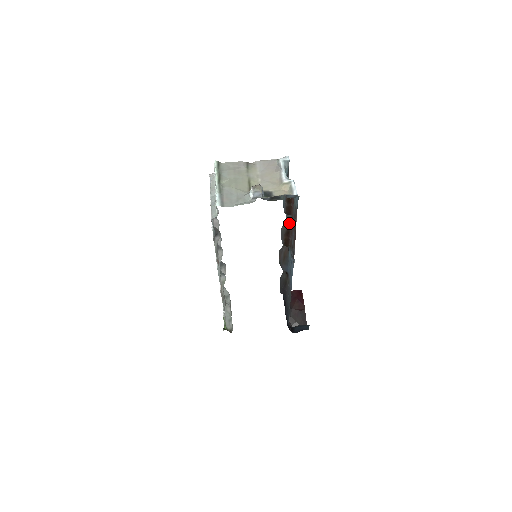
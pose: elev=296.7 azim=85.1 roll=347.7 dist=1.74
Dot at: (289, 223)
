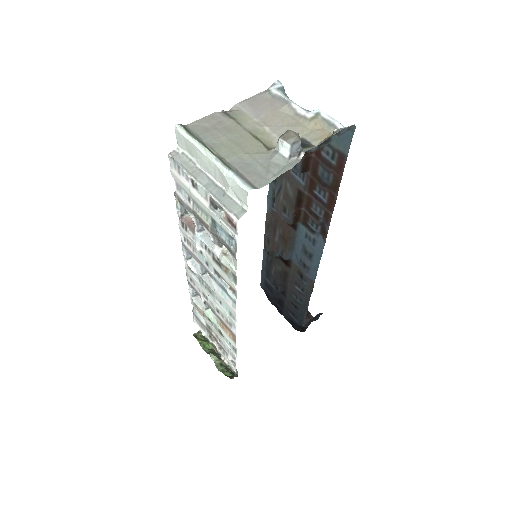
Dot at: (296, 187)
